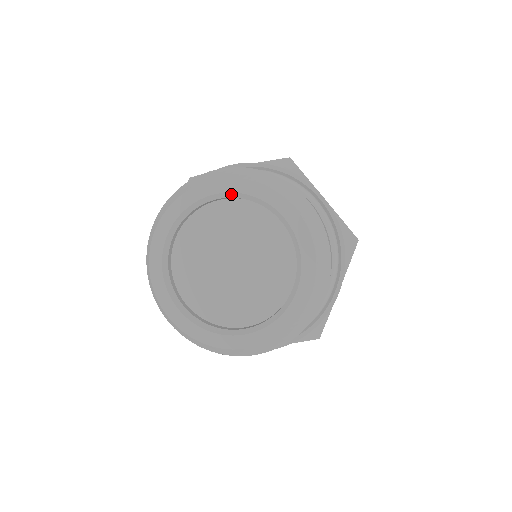
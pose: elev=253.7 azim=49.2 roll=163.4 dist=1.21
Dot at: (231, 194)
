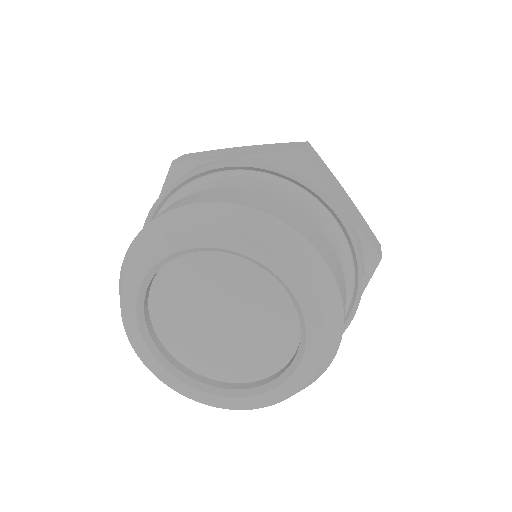
Dot at: (147, 279)
